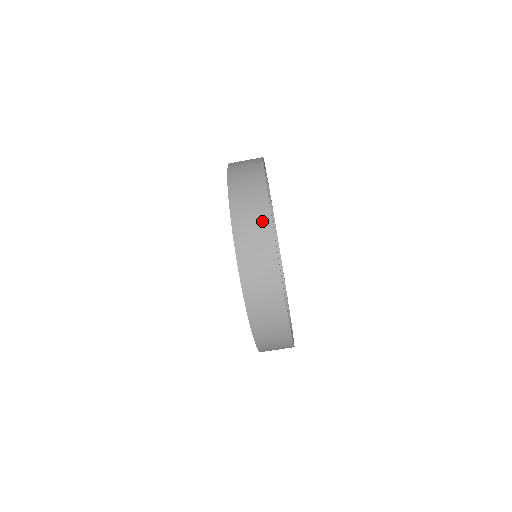
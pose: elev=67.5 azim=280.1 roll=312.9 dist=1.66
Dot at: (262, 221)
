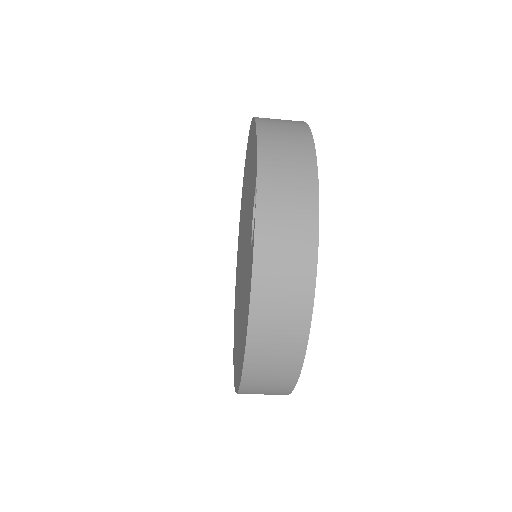
Dot at: (298, 305)
